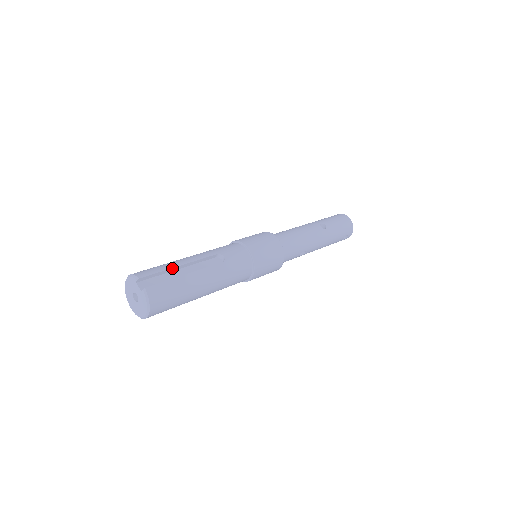
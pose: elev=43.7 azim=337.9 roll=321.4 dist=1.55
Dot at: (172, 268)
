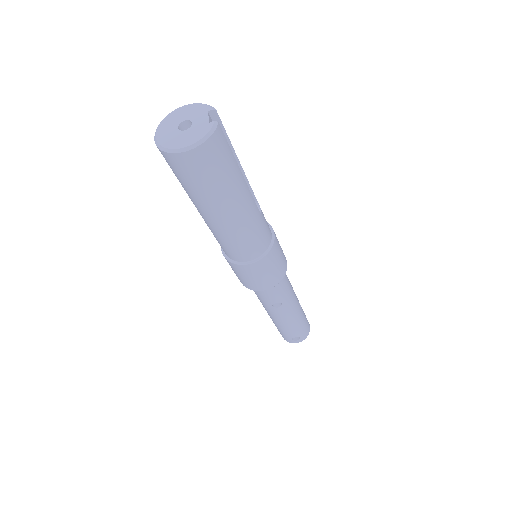
Dot at: (234, 152)
